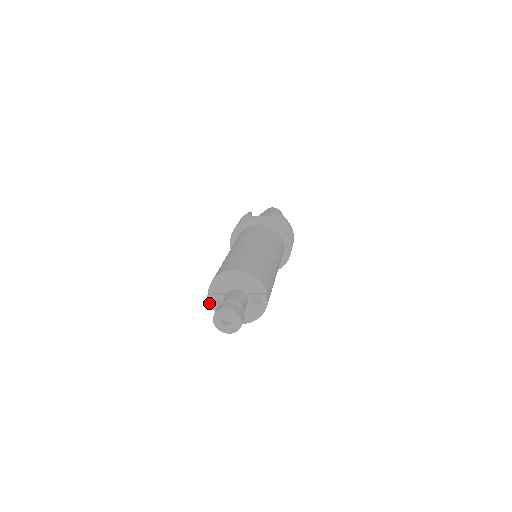
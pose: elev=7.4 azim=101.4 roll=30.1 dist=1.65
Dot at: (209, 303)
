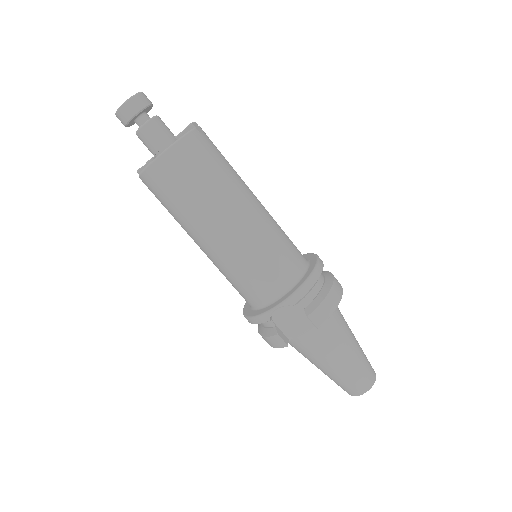
Dot at: (138, 170)
